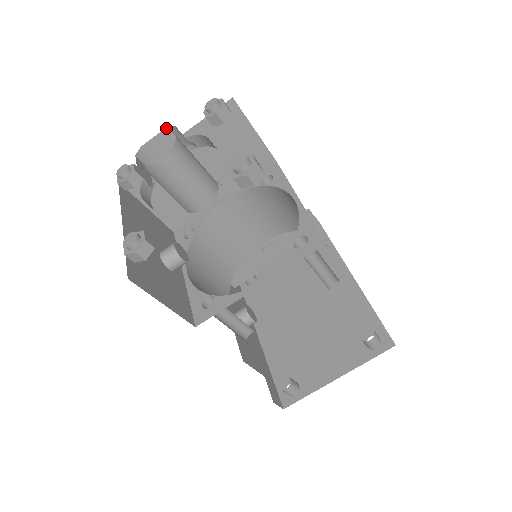
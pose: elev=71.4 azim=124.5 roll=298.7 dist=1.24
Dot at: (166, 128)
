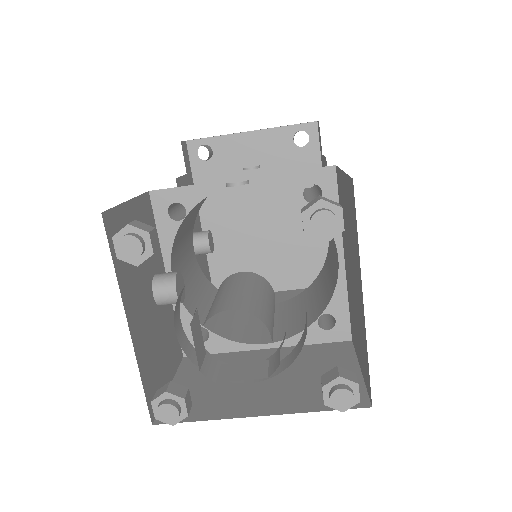
Dot at: occluded
